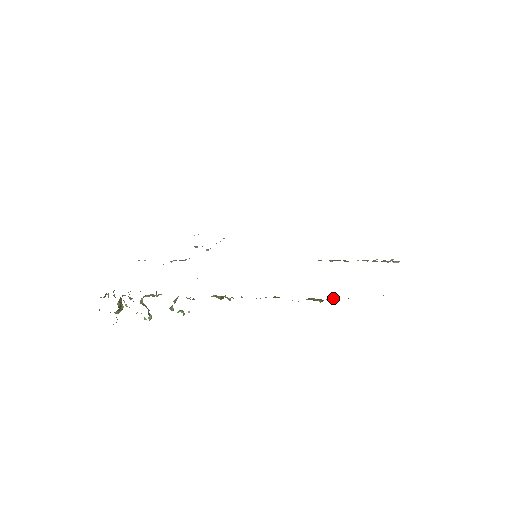
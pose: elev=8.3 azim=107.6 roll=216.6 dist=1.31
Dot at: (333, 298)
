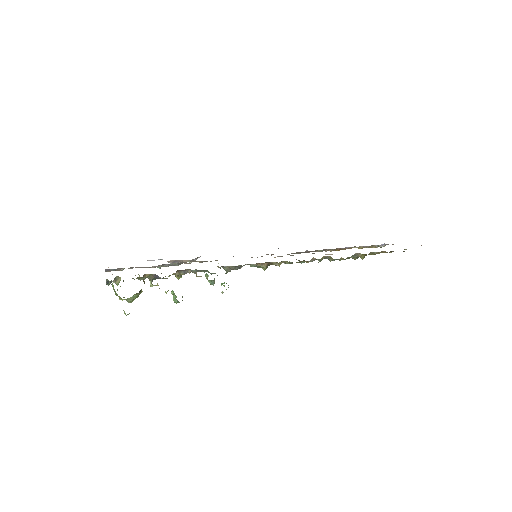
Dot at: occluded
